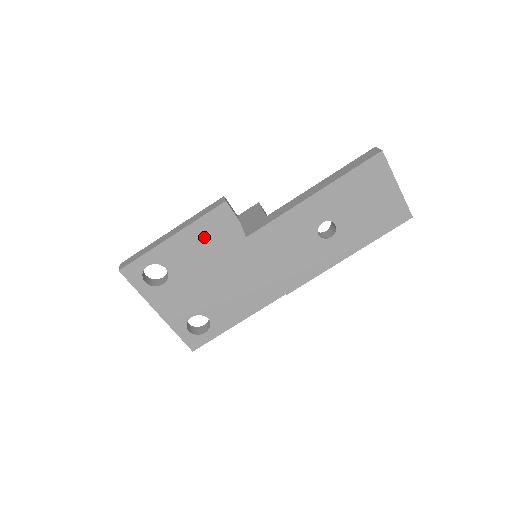
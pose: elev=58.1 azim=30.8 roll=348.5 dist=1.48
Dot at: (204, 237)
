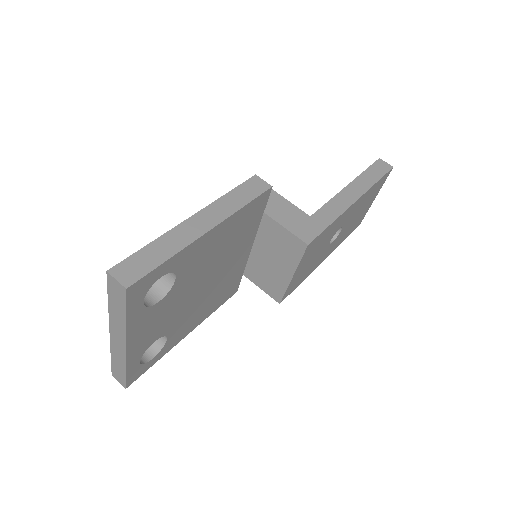
Dot at: (231, 231)
